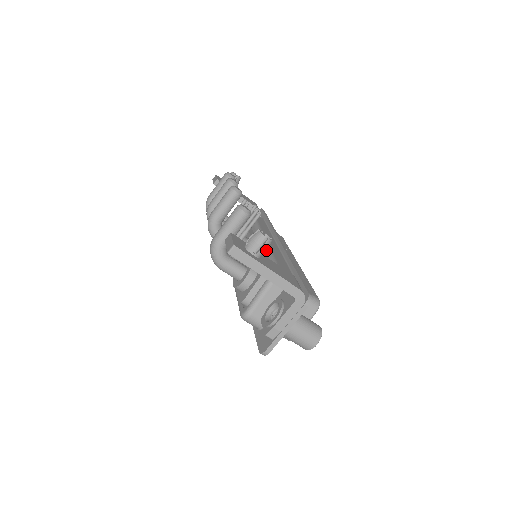
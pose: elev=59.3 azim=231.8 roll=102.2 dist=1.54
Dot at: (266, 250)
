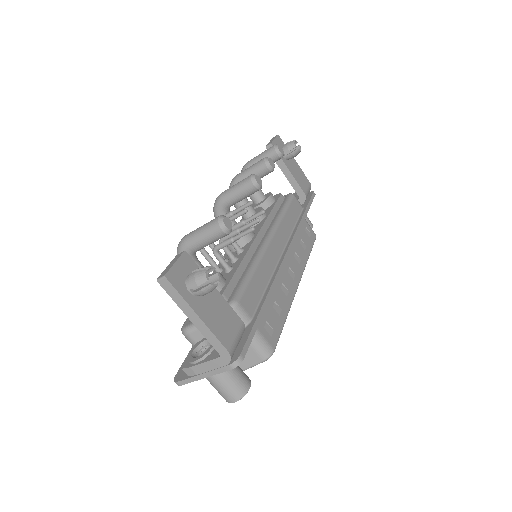
Dot at: (206, 293)
